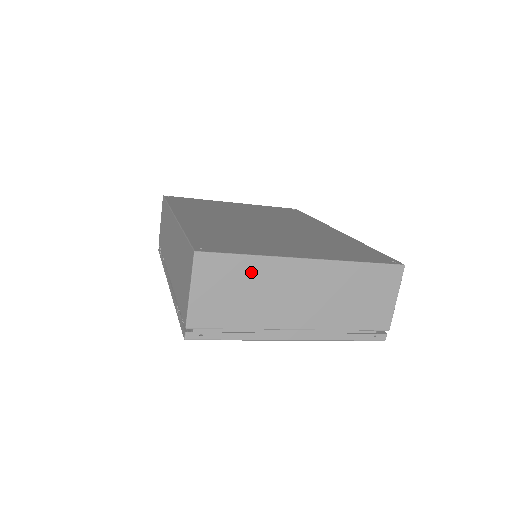
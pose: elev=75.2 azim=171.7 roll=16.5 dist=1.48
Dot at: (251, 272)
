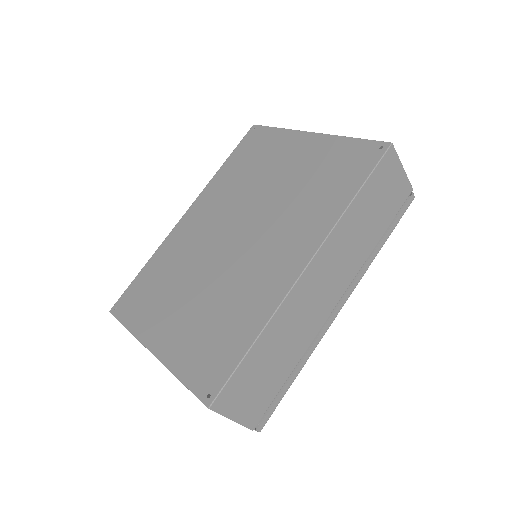
Dot at: occluded
